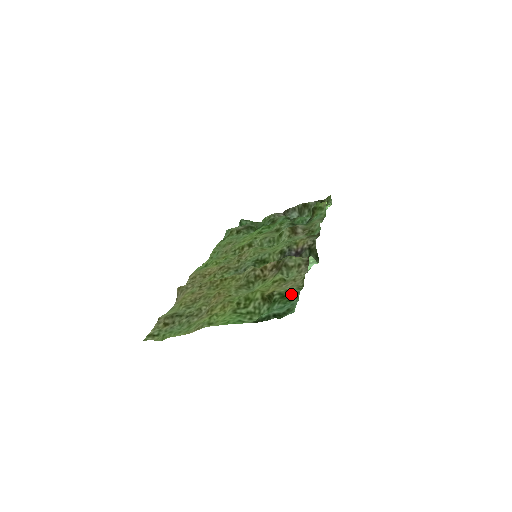
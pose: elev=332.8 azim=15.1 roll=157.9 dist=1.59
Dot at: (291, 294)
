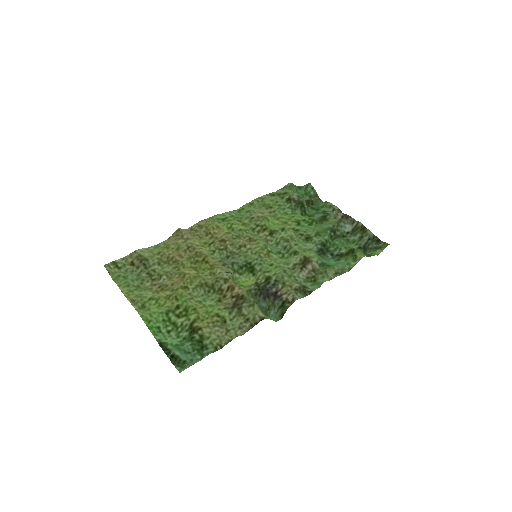
Dot at: (206, 346)
